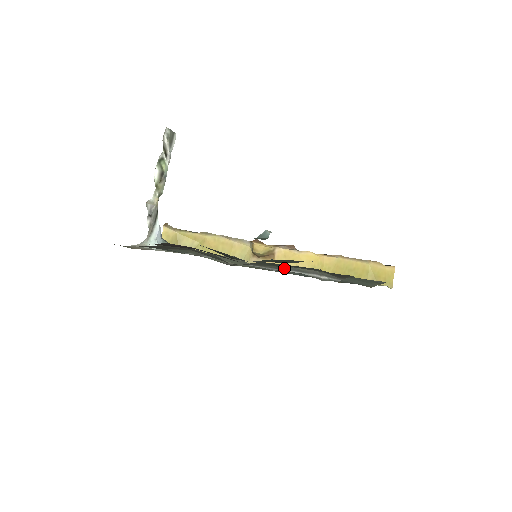
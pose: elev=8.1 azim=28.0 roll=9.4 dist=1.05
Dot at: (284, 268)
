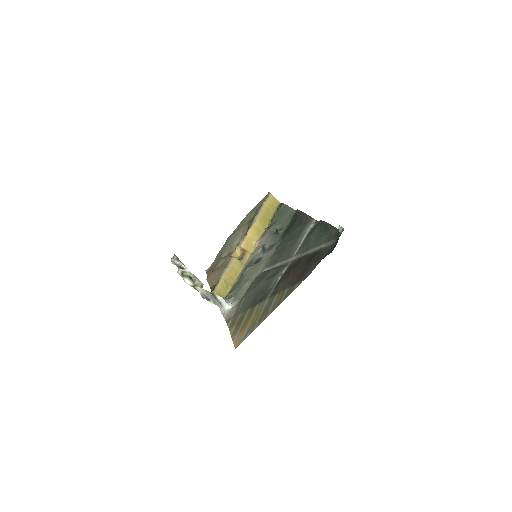
Dot at: (301, 240)
